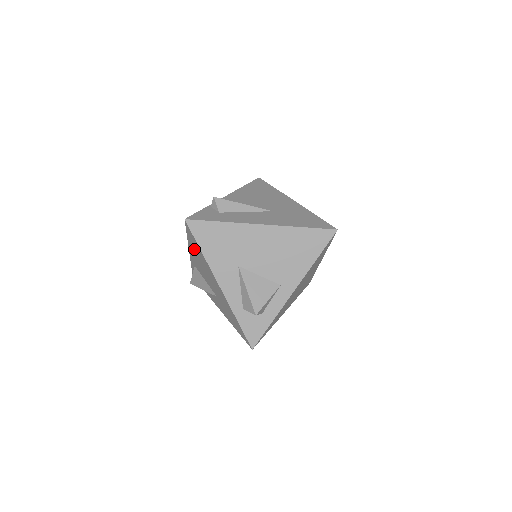
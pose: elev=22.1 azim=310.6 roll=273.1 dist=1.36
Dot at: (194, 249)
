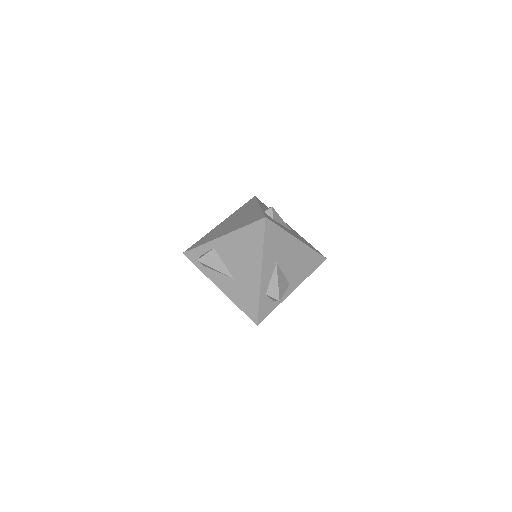
Dot at: (244, 238)
